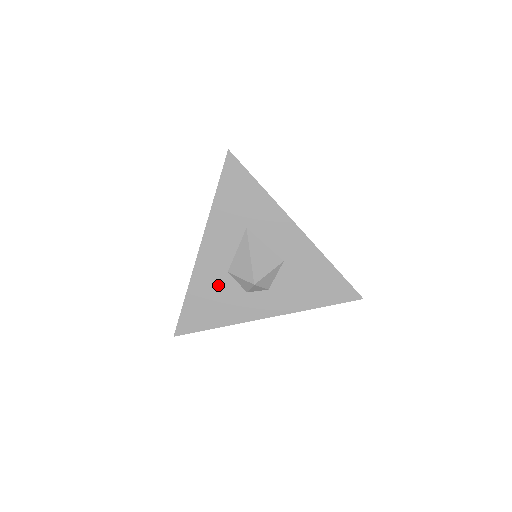
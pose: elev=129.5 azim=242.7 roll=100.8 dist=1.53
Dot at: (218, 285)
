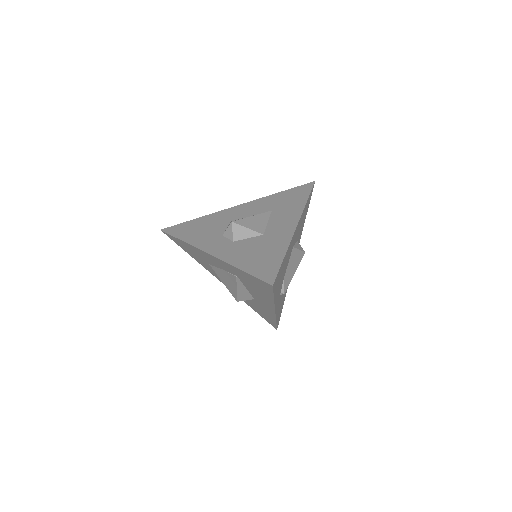
Dot at: (217, 224)
